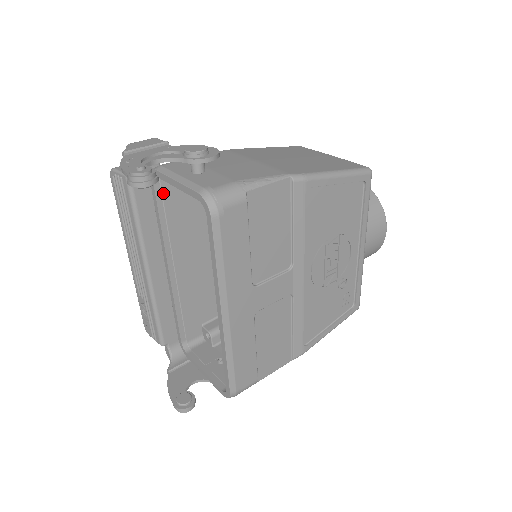
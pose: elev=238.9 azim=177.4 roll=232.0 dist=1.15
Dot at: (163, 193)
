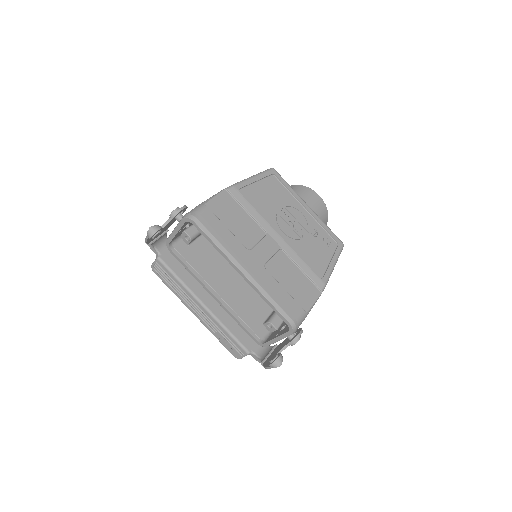
Dot at: (180, 253)
